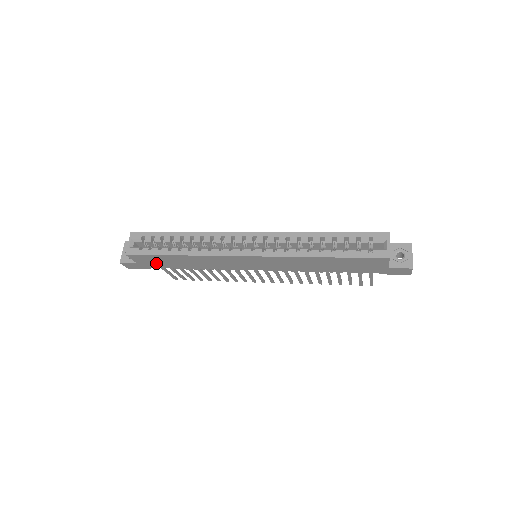
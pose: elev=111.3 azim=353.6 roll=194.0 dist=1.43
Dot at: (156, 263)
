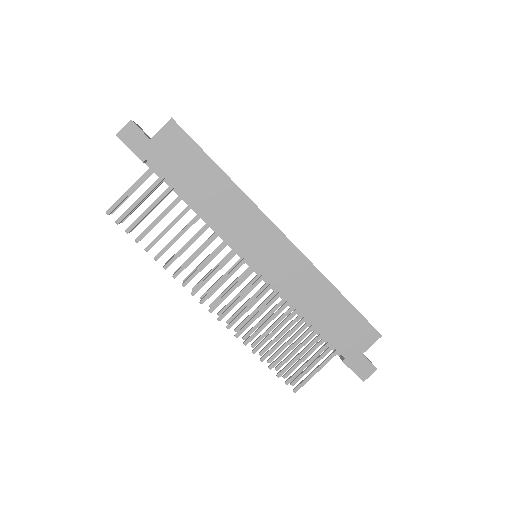
Dot at: (172, 160)
